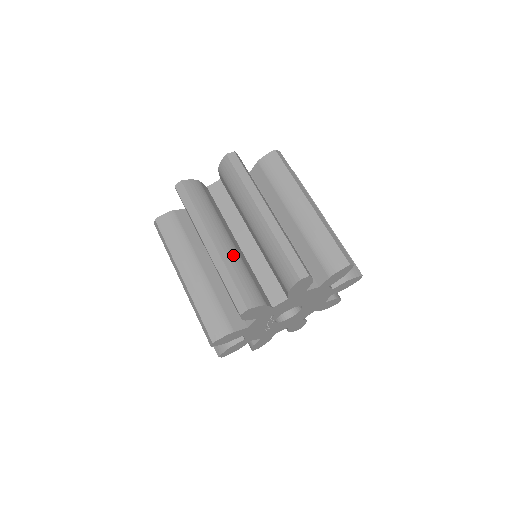
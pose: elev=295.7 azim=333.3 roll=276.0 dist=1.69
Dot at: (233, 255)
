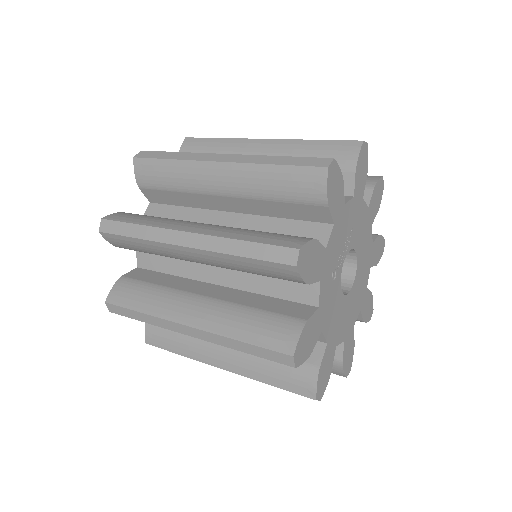
Dot at: occluded
